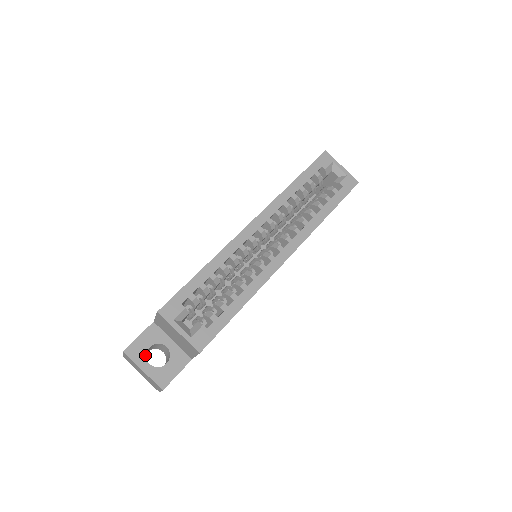
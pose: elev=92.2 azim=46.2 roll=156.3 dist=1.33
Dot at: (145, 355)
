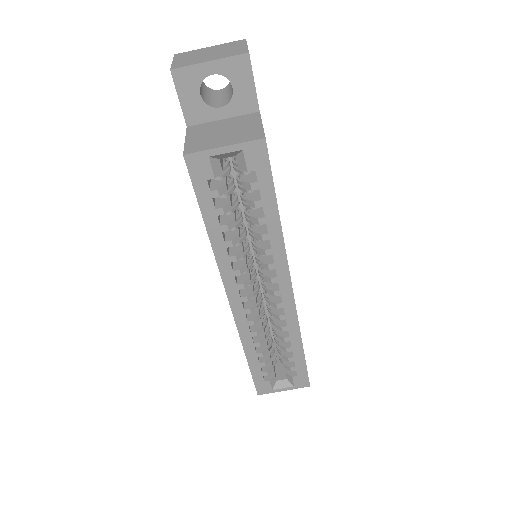
Dot at: occluded
